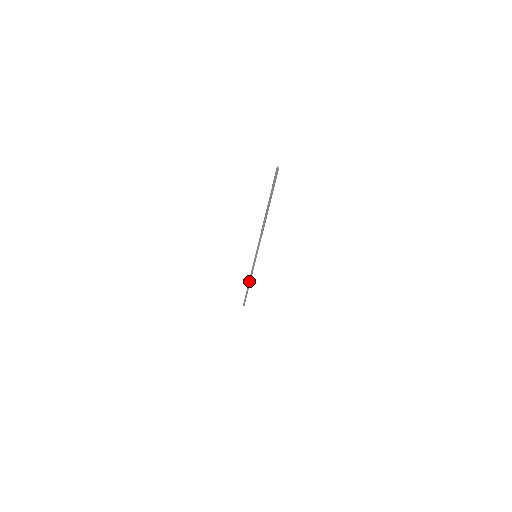
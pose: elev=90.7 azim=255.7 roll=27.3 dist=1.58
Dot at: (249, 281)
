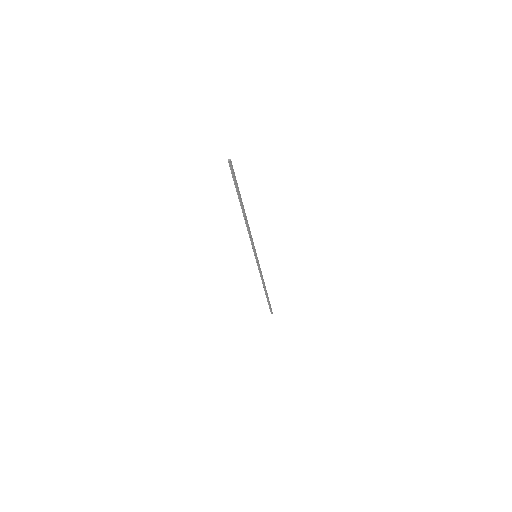
Dot at: (263, 284)
